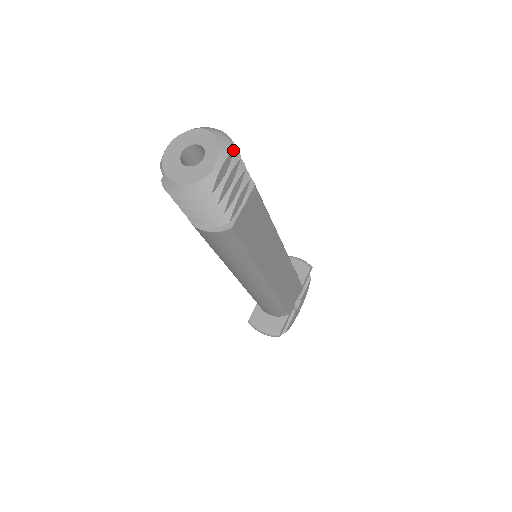
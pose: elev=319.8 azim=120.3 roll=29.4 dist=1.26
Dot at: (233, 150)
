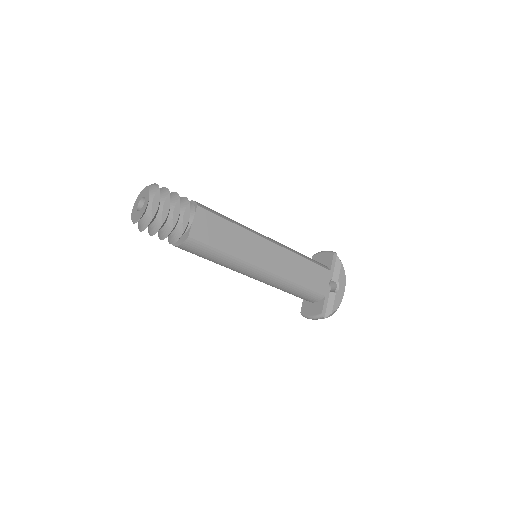
Dot at: (158, 190)
